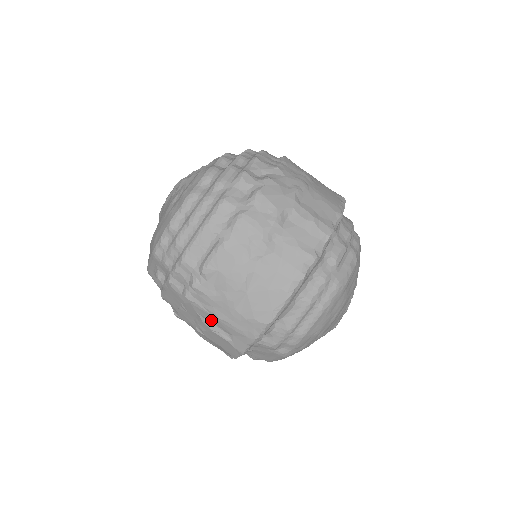
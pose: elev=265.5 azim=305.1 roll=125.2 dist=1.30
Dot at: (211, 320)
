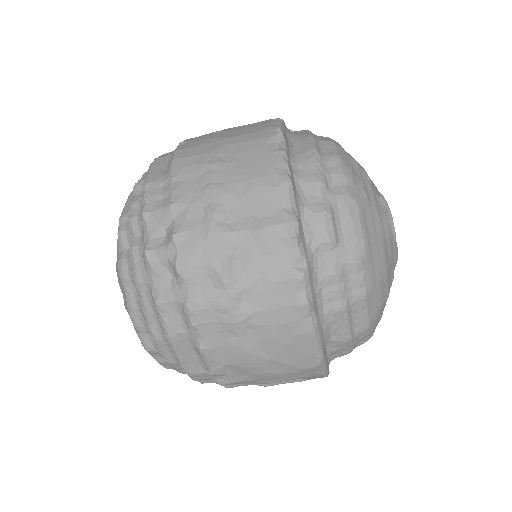
Dot at: occluded
